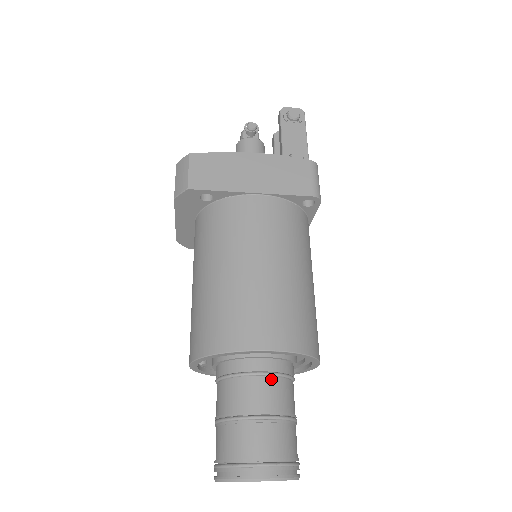
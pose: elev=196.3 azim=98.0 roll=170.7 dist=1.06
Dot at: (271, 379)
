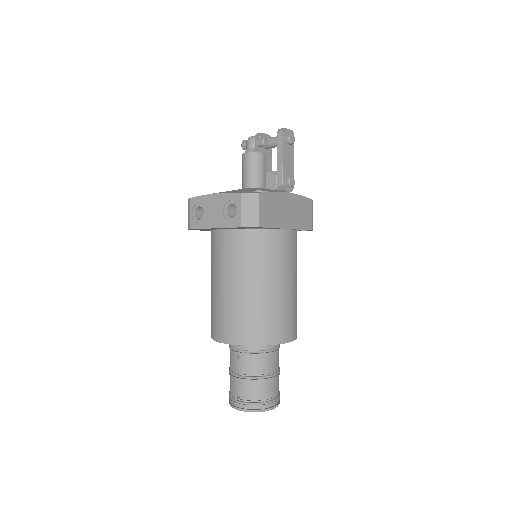
Dot at: (278, 351)
